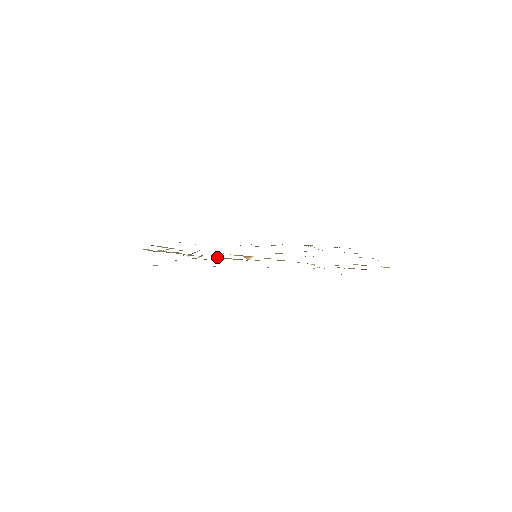
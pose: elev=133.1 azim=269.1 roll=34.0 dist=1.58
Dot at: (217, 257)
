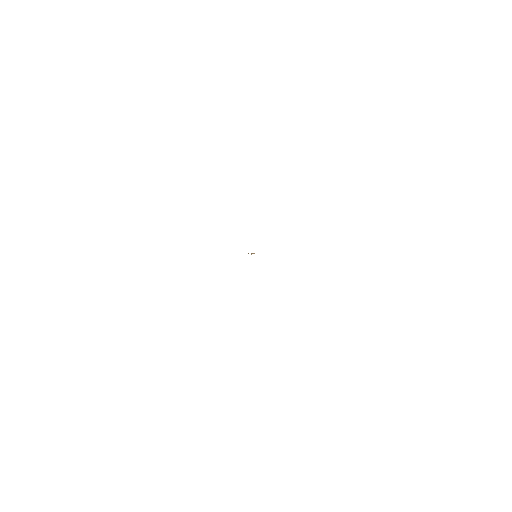
Dot at: occluded
